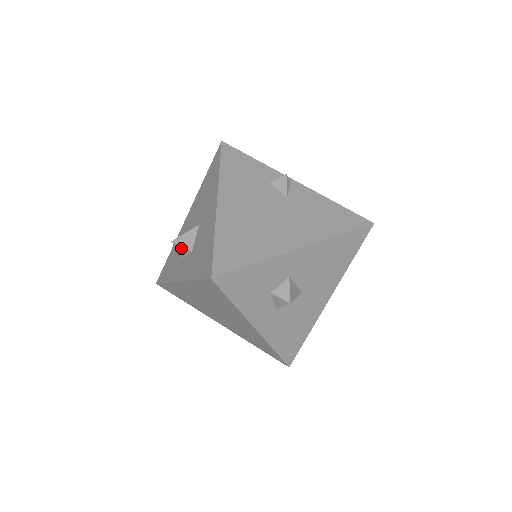
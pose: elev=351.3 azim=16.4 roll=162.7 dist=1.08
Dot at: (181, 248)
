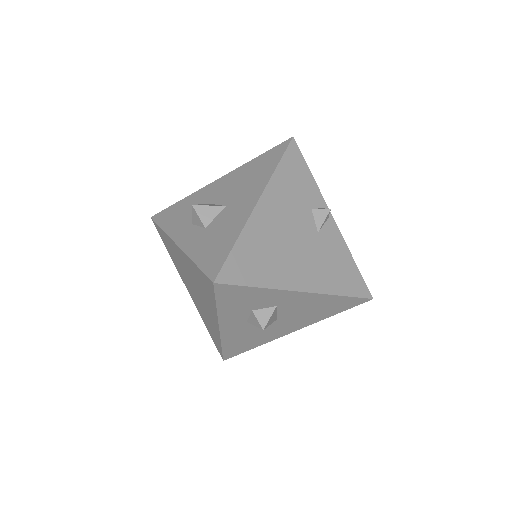
Dot at: (197, 217)
